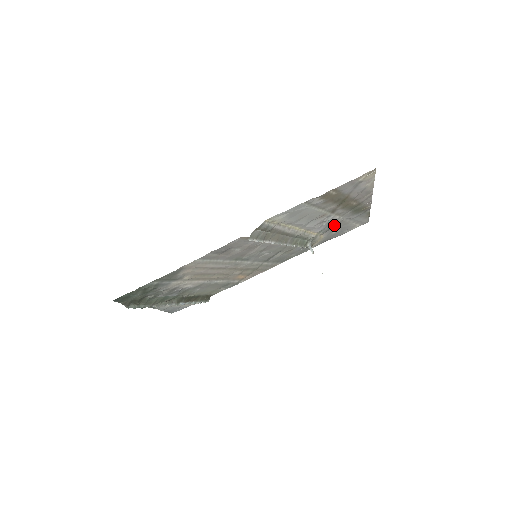
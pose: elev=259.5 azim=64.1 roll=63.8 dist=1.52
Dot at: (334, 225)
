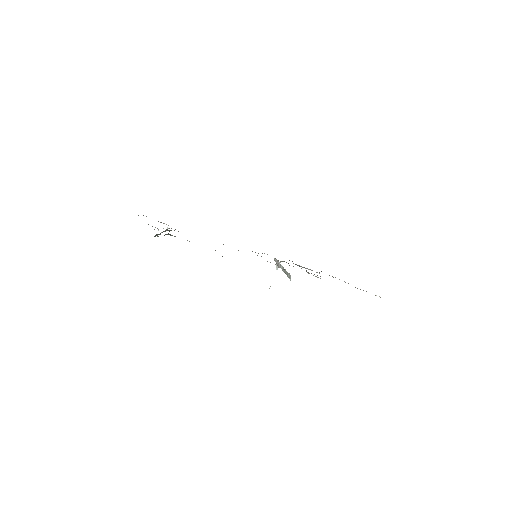
Dot at: occluded
